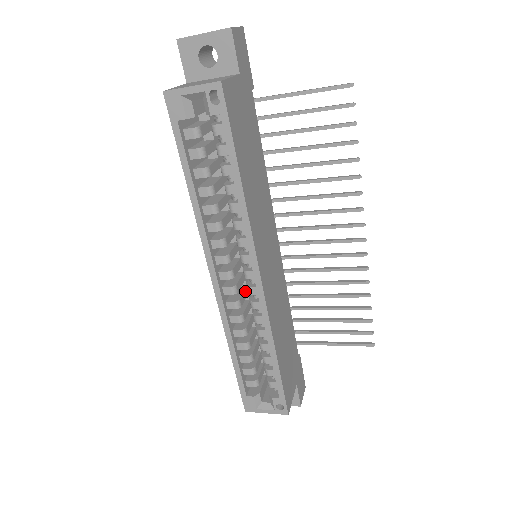
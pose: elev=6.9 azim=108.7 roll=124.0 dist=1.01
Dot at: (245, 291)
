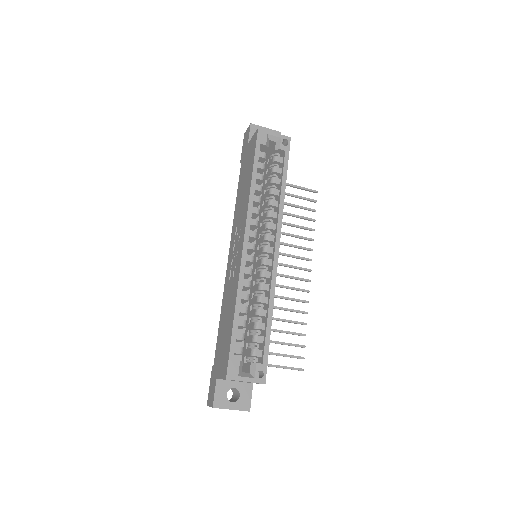
Dot at: occluded
